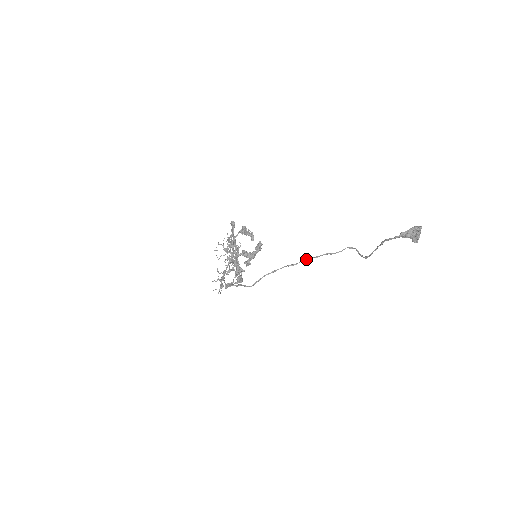
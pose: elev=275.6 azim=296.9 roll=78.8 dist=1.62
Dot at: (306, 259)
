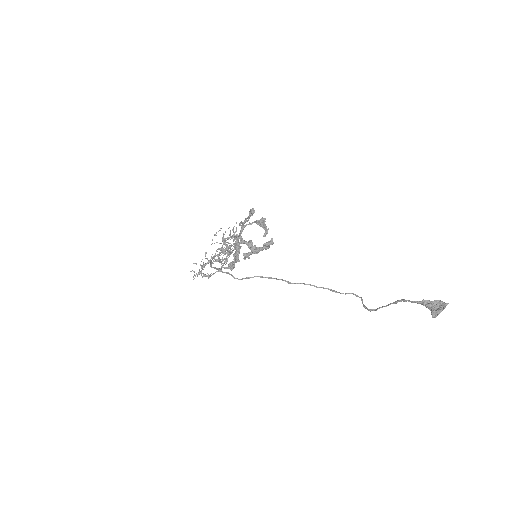
Dot at: (306, 284)
